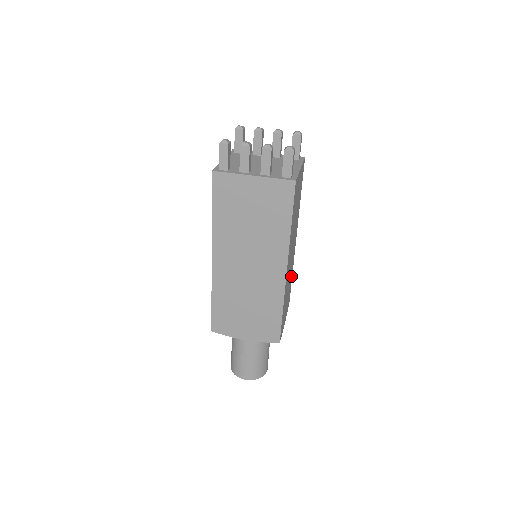
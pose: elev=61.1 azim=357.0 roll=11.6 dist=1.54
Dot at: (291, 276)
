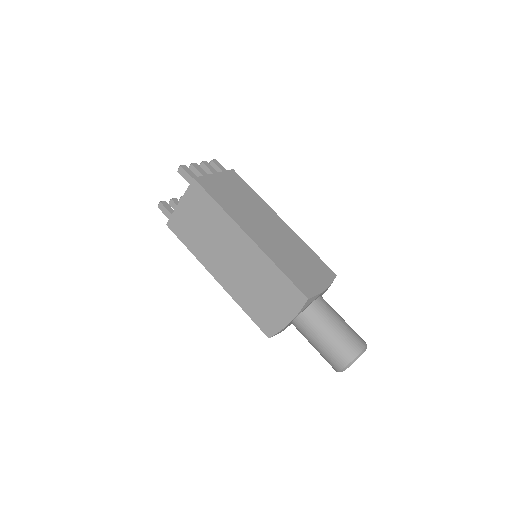
Dot at: occluded
